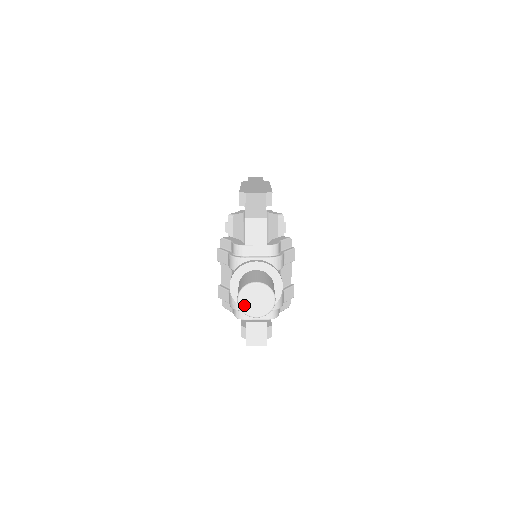
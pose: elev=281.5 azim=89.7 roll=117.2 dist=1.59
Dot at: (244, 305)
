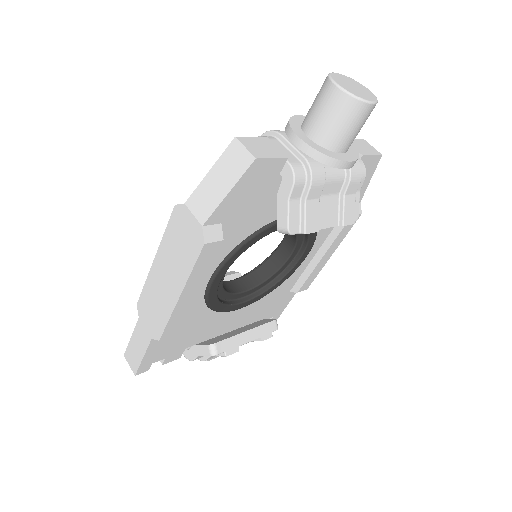
Dot at: (338, 76)
